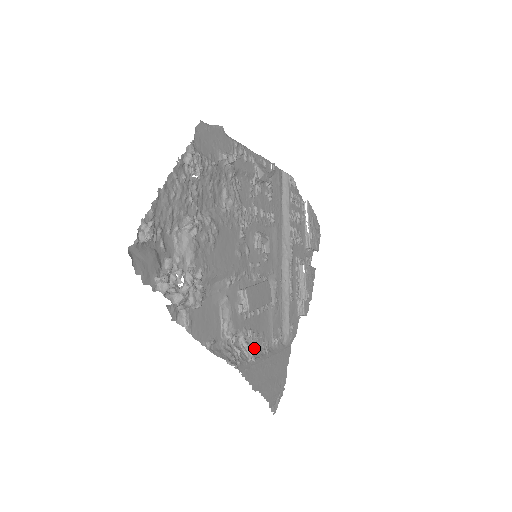
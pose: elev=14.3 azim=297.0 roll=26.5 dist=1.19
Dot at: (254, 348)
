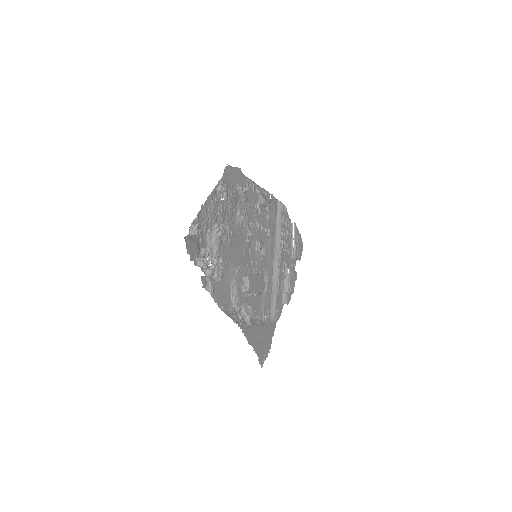
Dot at: occluded
